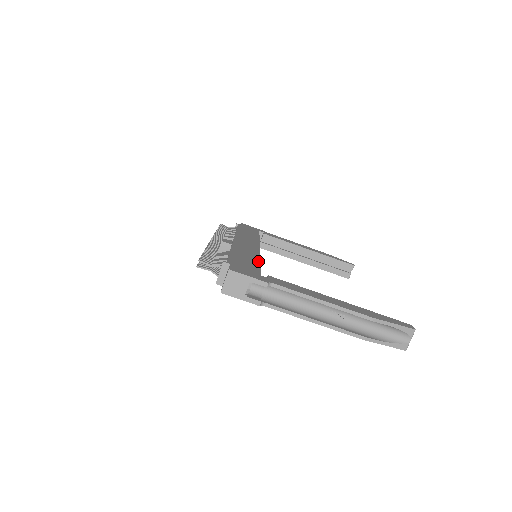
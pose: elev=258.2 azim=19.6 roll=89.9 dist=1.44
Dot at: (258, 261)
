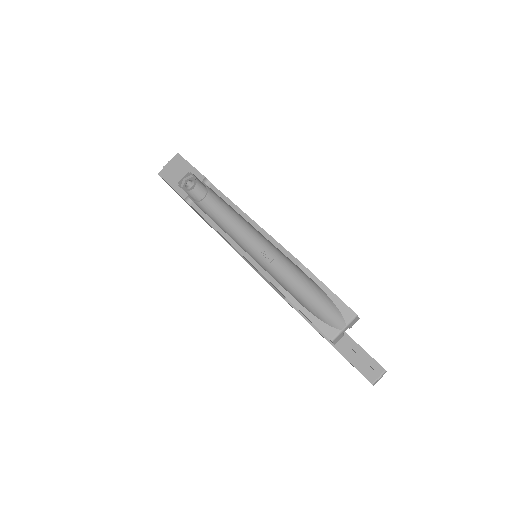
Dot at: occluded
